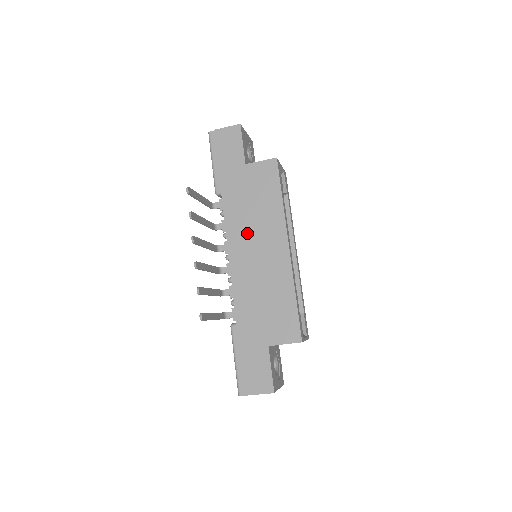
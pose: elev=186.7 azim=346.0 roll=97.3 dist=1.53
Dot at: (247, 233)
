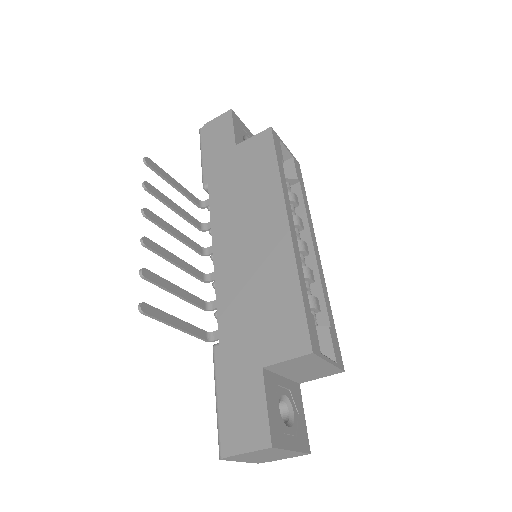
Dot at: (236, 219)
